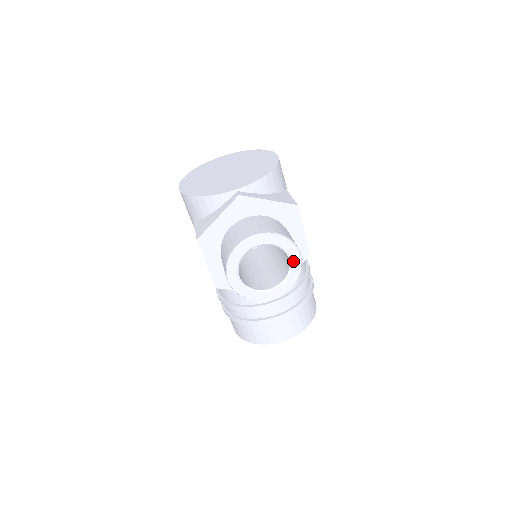
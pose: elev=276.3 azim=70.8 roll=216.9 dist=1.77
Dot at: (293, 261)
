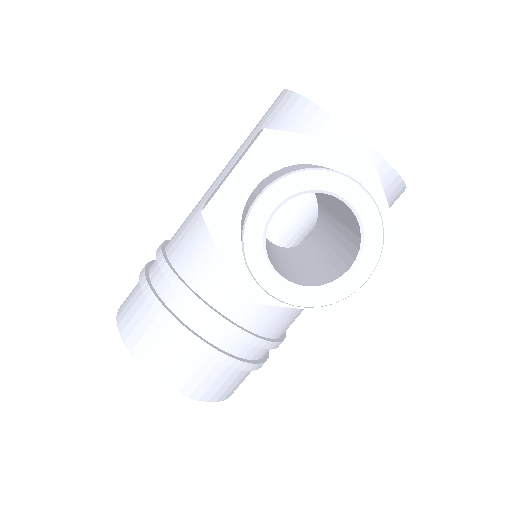
Dot at: (351, 276)
